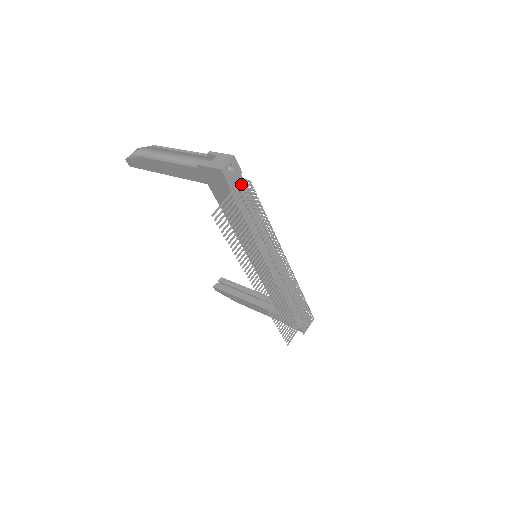
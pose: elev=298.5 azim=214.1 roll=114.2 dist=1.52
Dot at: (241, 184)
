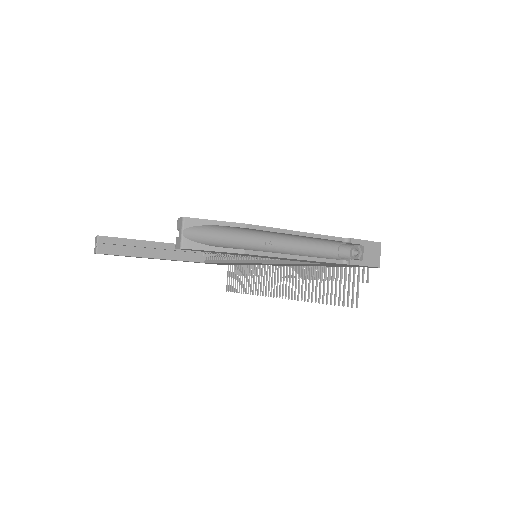
Dot at: occluded
